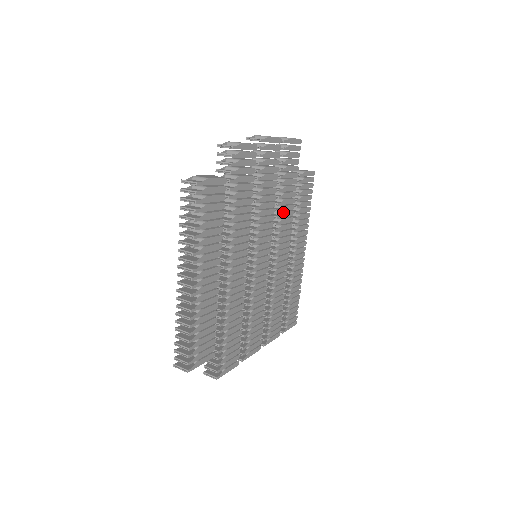
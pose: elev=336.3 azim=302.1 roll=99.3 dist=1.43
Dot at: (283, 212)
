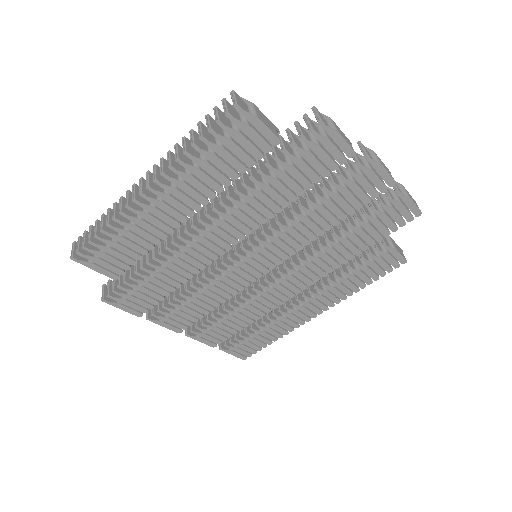
Dot at: (326, 253)
